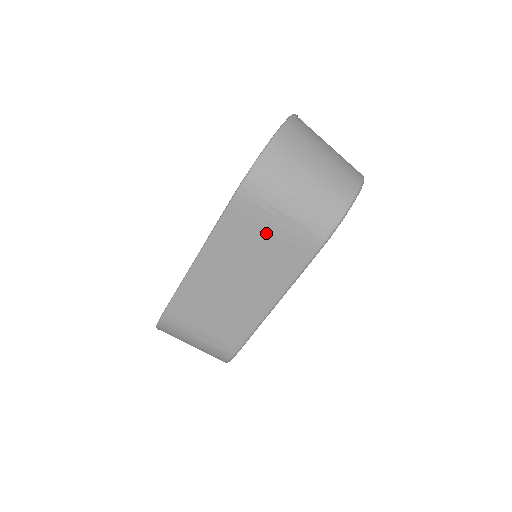
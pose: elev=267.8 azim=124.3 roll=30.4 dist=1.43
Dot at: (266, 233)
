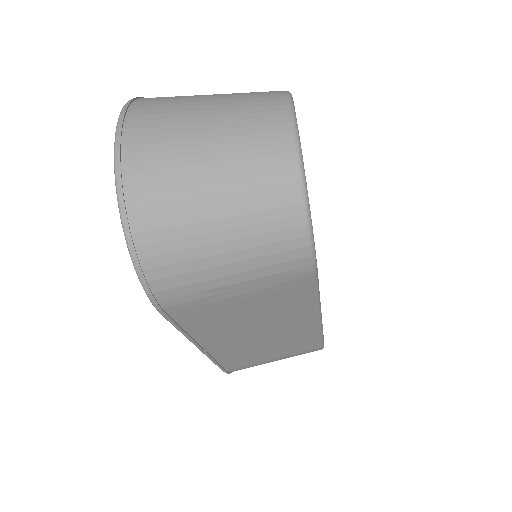
Dot at: (236, 304)
